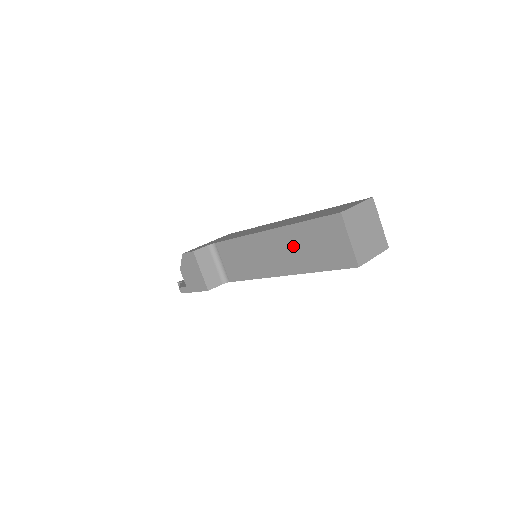
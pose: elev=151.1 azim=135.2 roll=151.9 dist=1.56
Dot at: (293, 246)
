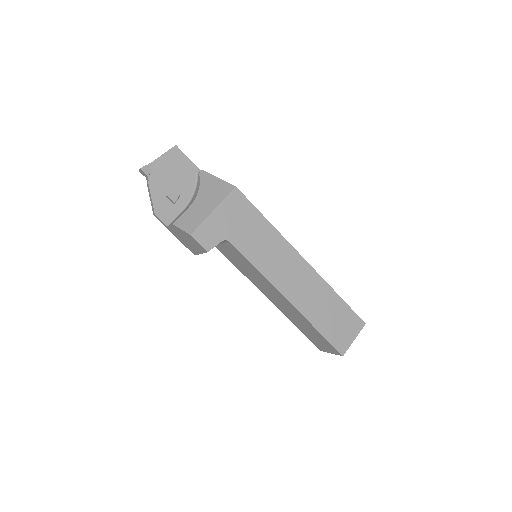
Dot at: (296, 317)
